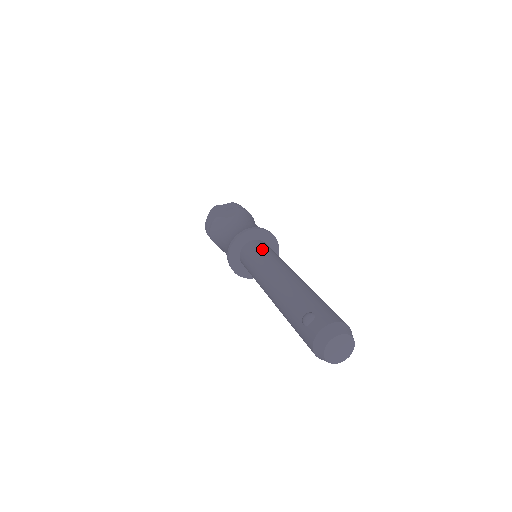
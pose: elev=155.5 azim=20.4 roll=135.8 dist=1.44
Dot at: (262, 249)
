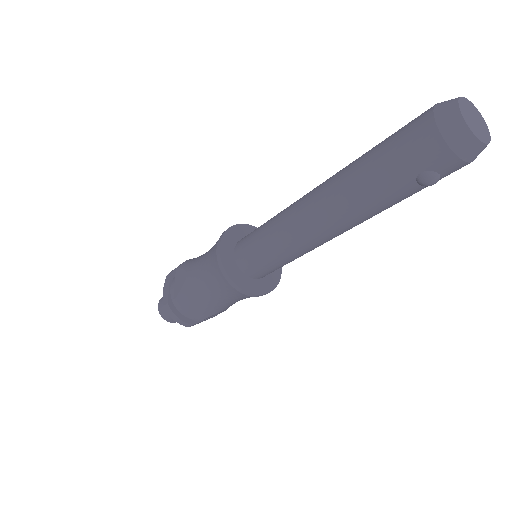
Dot at: occluded
